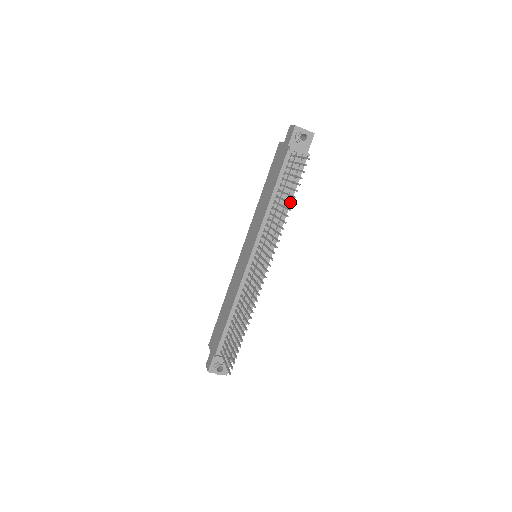
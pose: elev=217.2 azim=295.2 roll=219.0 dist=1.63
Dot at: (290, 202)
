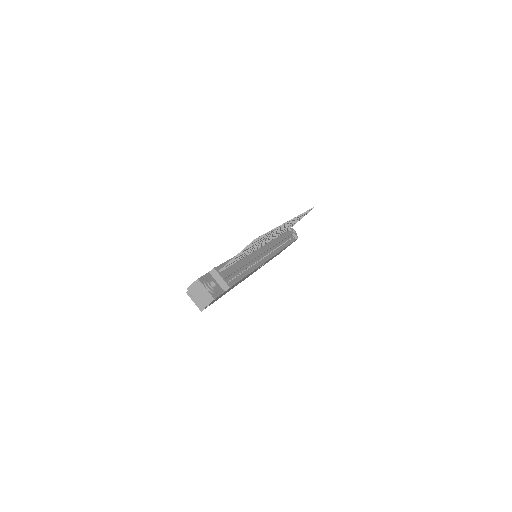
Dot at: occluded
